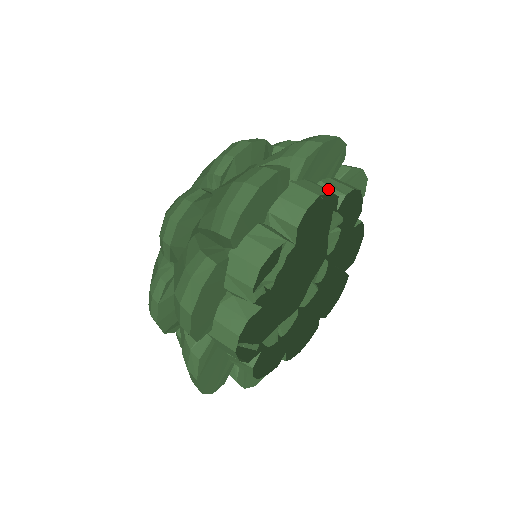
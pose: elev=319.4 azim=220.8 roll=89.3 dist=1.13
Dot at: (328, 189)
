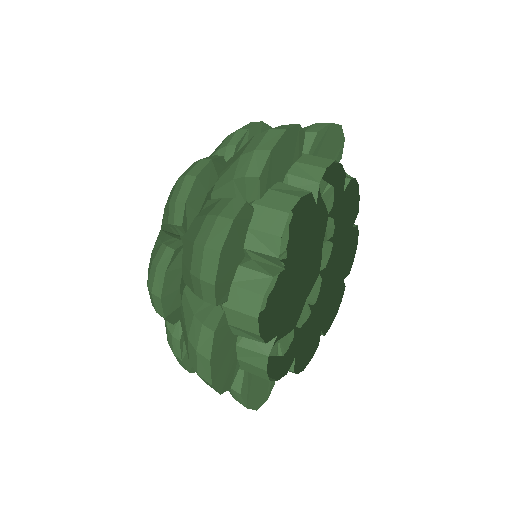
Dot at: (298, 181)
